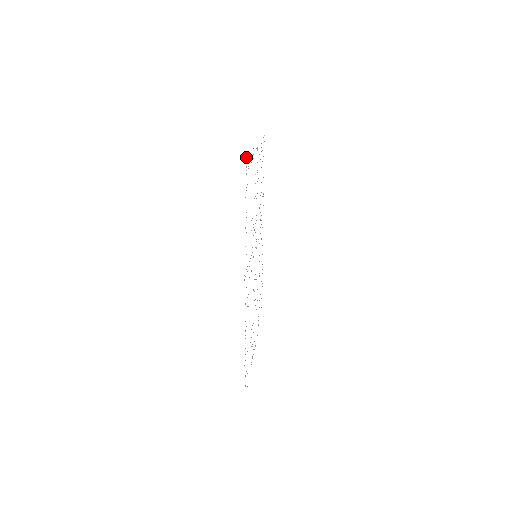
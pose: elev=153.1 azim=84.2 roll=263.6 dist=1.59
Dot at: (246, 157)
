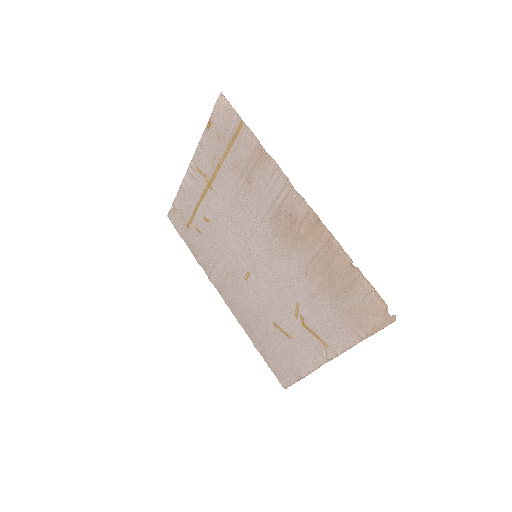
Dot at: (220, 93)
